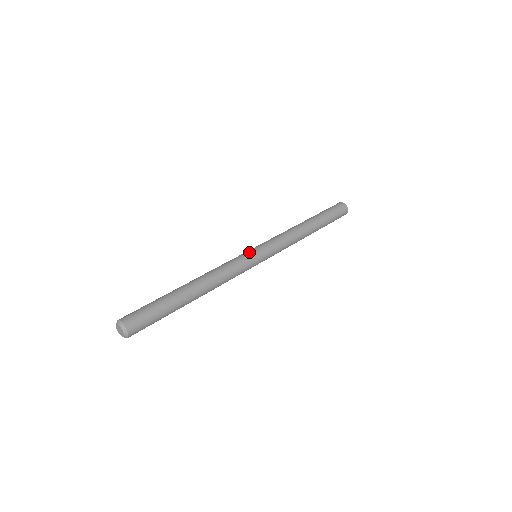
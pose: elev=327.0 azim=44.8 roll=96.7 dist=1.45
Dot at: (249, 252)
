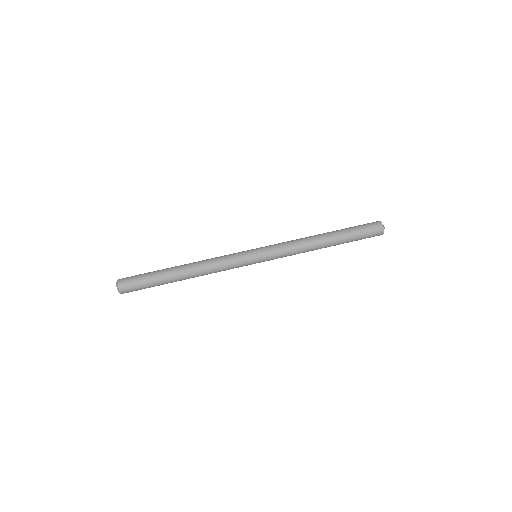
Dot at: (247, 252)
